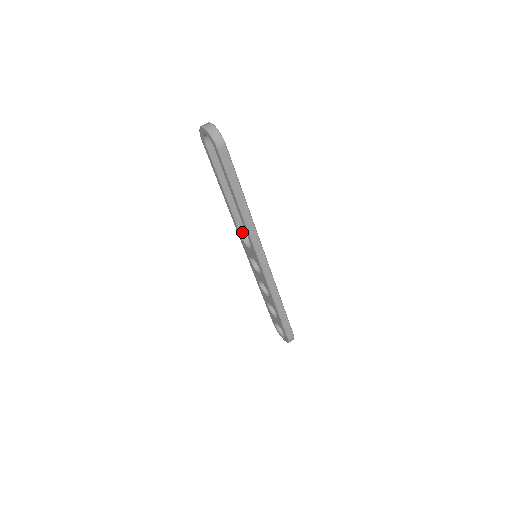
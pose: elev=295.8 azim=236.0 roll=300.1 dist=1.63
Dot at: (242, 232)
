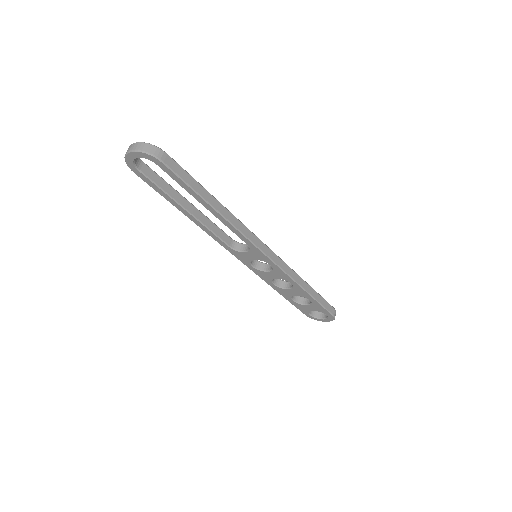
Dot at: (228, 242)
